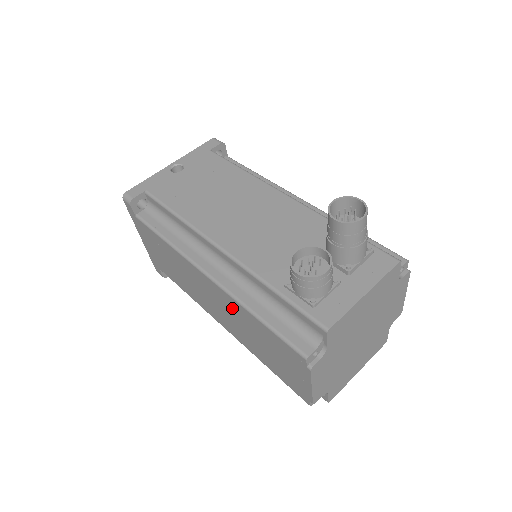
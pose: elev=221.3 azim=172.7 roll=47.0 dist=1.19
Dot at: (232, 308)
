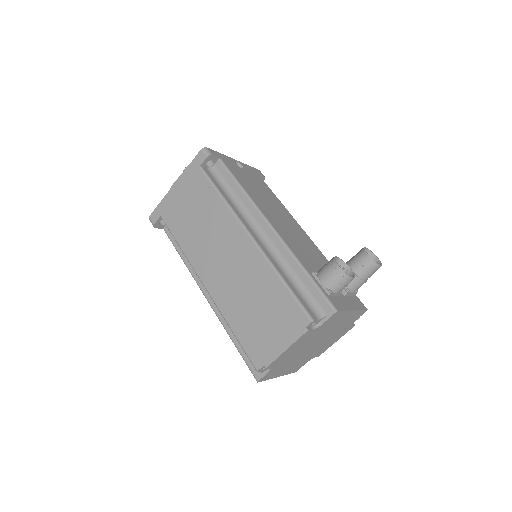
Dot at: (252, 268)
